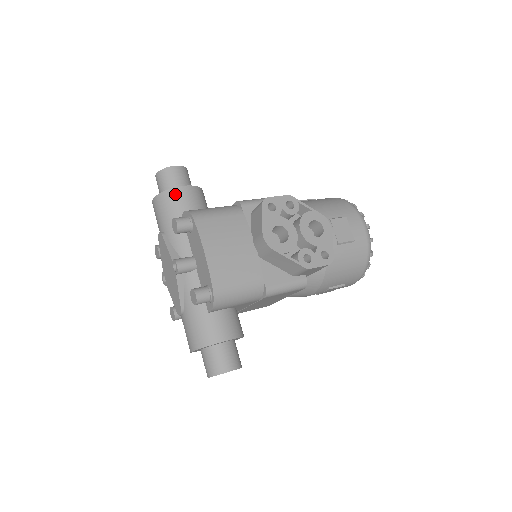
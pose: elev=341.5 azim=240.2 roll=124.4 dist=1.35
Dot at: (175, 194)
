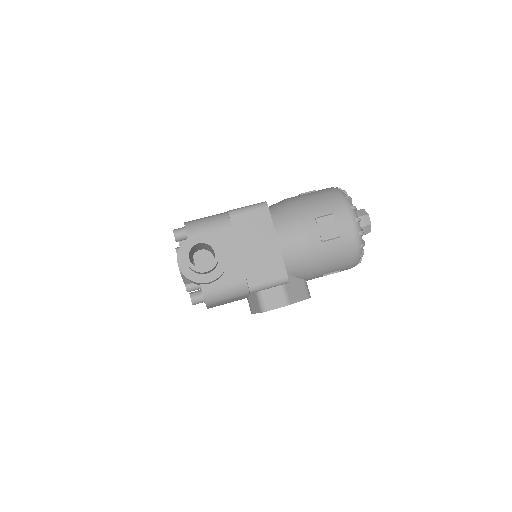
Dot at: (198, 283)
